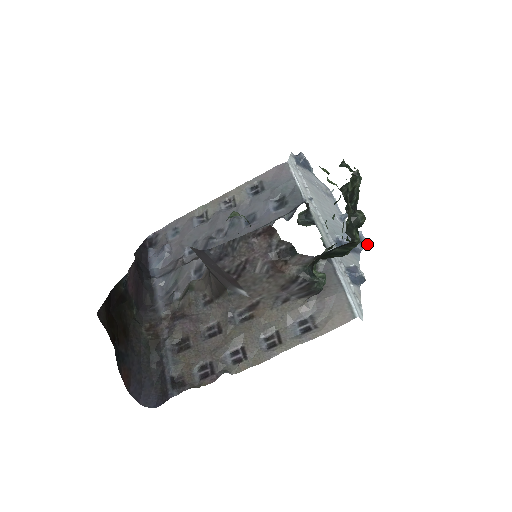
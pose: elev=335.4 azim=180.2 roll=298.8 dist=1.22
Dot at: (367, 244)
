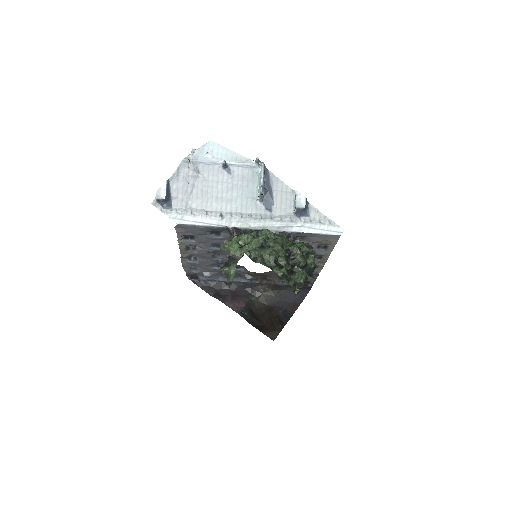
Dot at: (263, 164)
